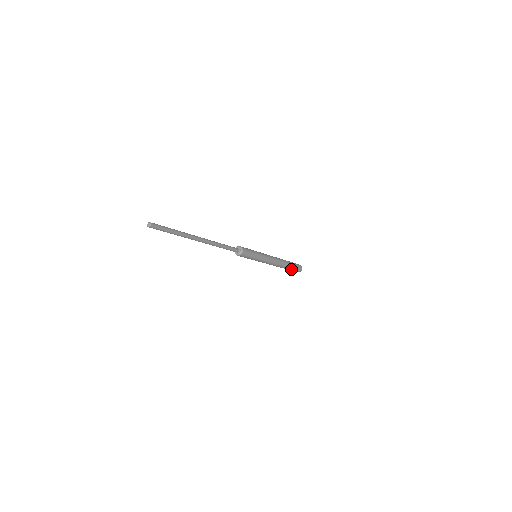
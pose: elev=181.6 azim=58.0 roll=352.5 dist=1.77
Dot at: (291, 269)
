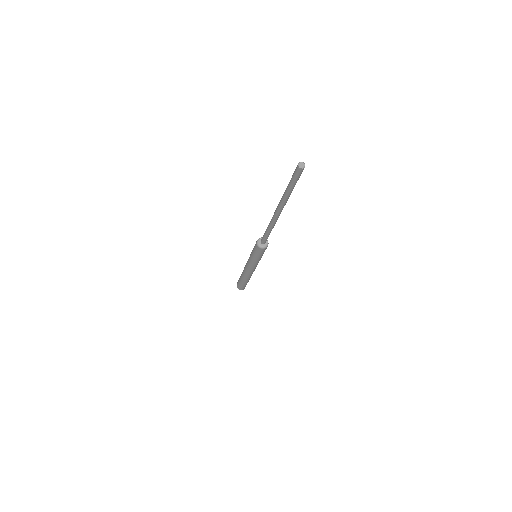
Dot at: (246, 283)
